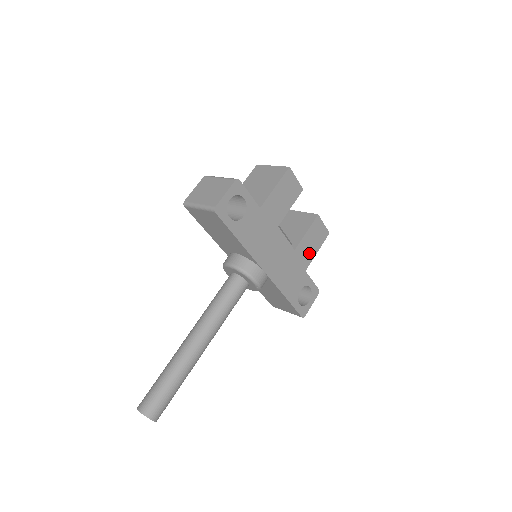
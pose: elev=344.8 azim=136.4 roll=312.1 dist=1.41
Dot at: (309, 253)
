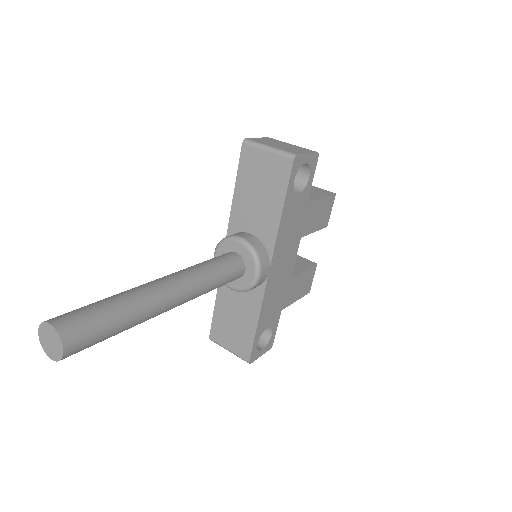
Dot at: (293, 295)
